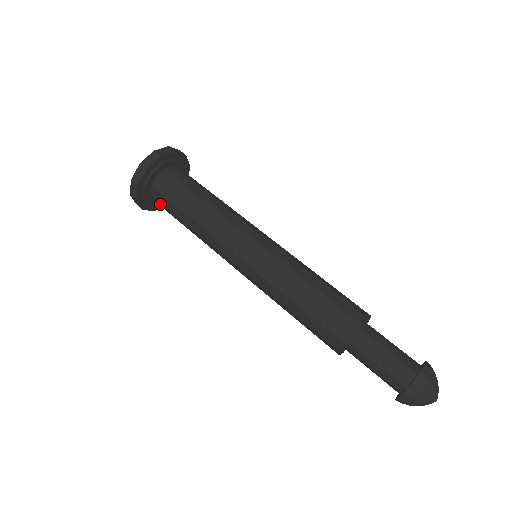
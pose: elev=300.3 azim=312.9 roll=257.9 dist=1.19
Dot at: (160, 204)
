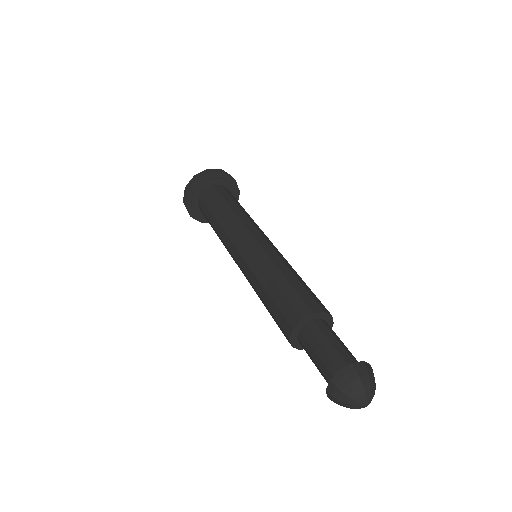
Dot at: (206, 196)
